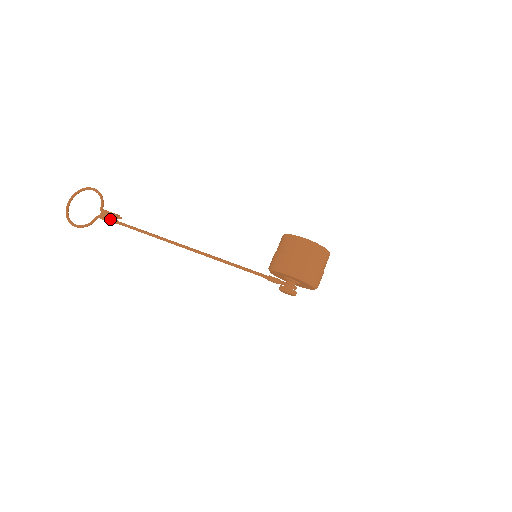
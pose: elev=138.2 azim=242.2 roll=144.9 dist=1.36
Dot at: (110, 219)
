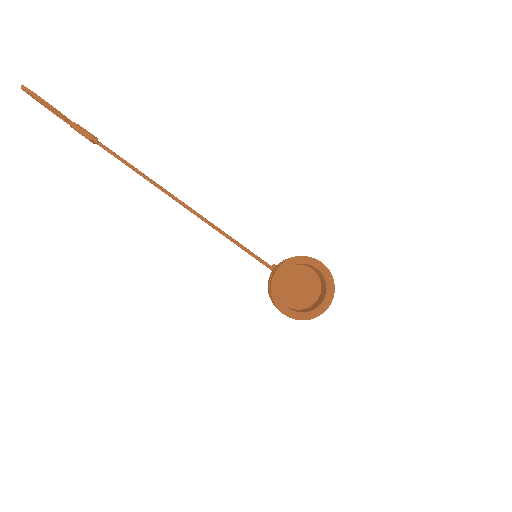
Dot at: occluded
